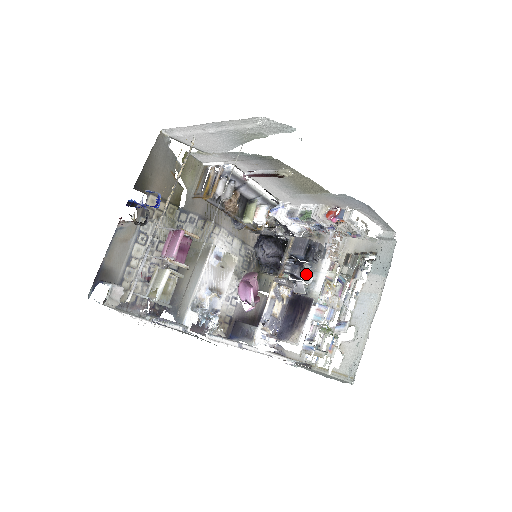
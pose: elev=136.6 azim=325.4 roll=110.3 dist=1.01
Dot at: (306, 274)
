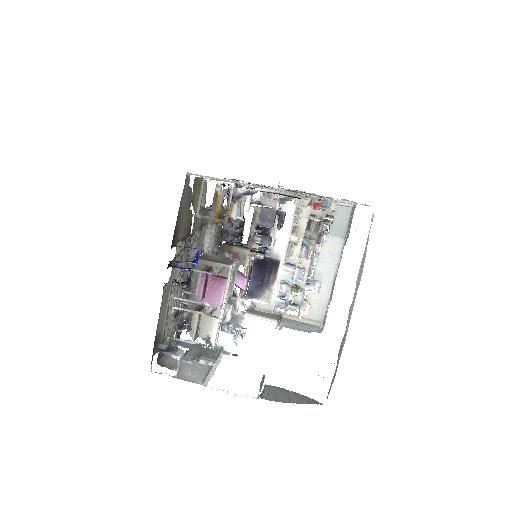
Dot at: (274, 242)
